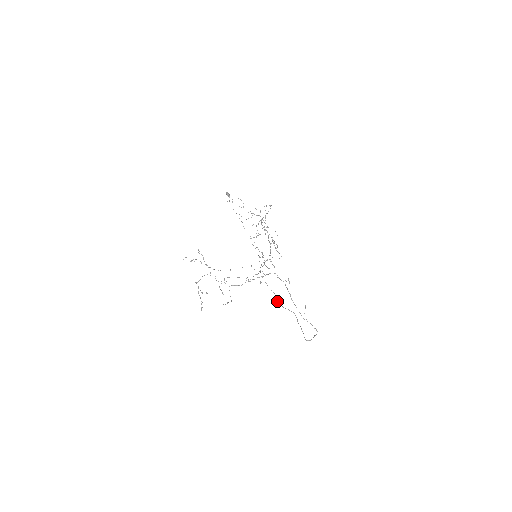
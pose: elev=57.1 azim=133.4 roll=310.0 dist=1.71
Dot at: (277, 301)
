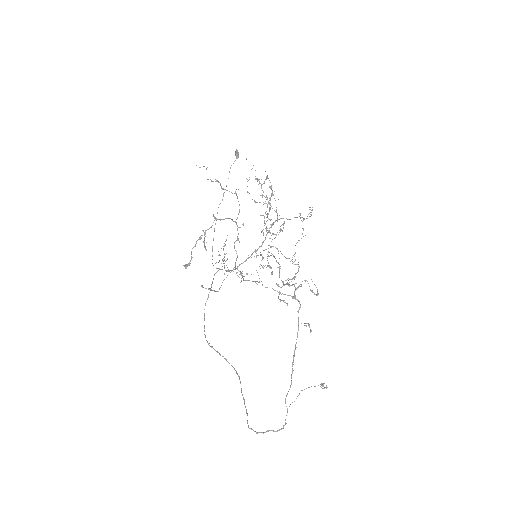
Dot at: occluded
